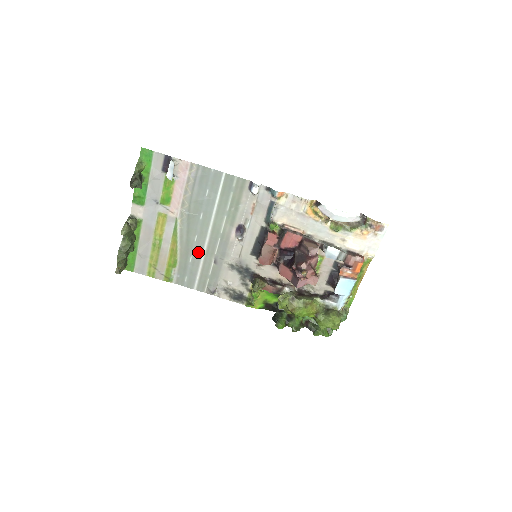
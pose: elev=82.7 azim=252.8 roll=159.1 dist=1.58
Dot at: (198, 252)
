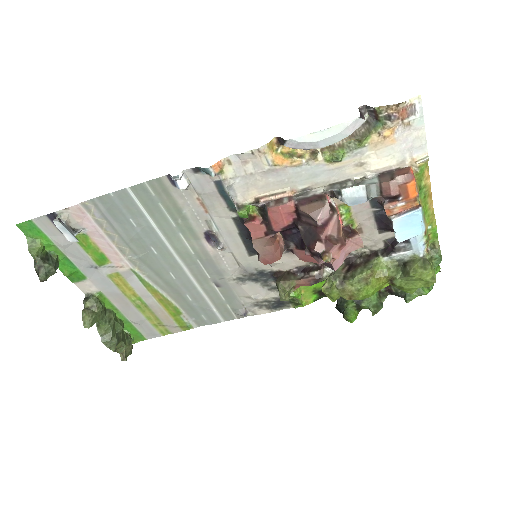
Dot at: (189, 287)
